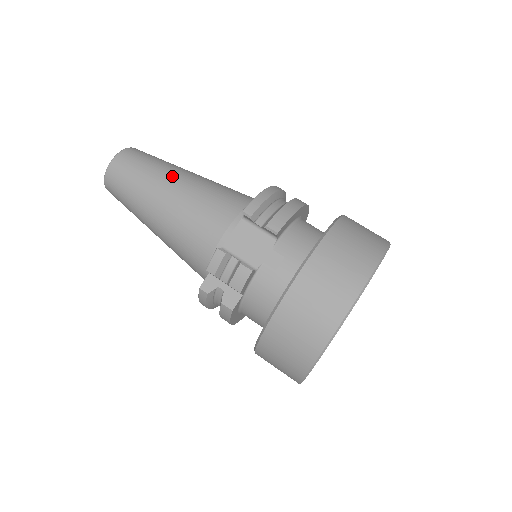
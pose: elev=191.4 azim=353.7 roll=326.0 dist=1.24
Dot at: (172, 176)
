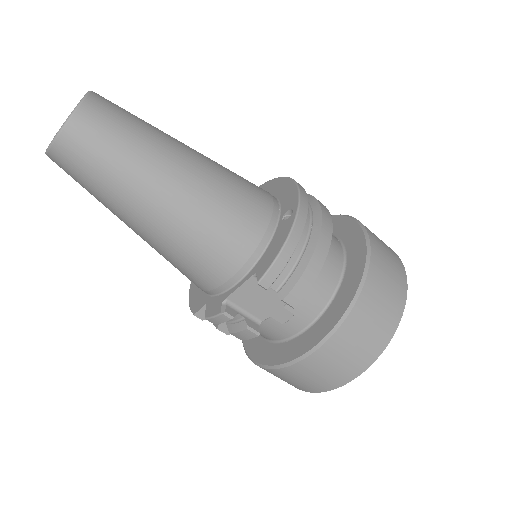
Dot at: (157, 185)
